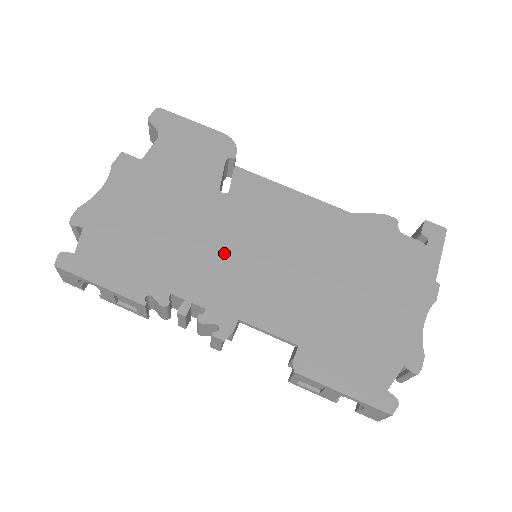
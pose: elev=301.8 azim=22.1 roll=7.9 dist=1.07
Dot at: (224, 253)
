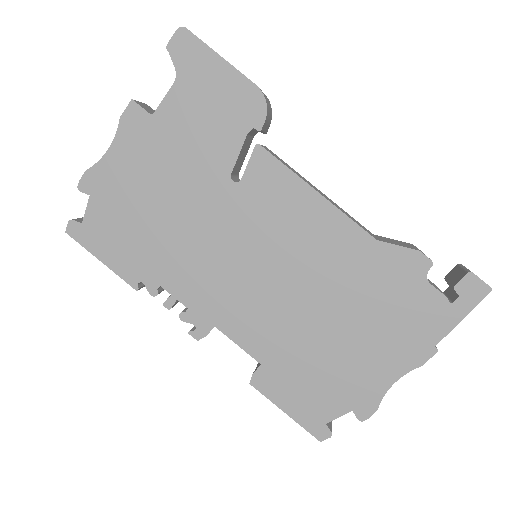
Dot at: (217, 257)
